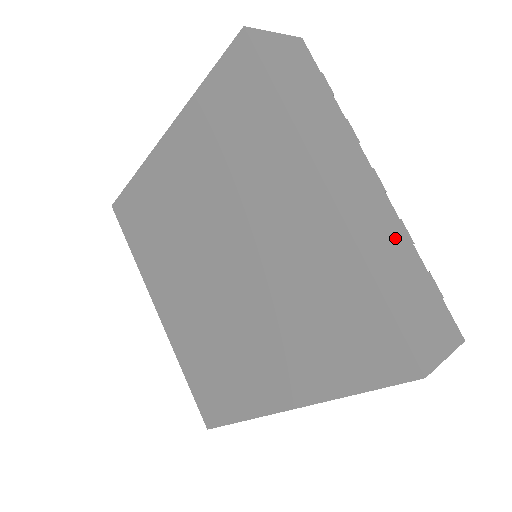
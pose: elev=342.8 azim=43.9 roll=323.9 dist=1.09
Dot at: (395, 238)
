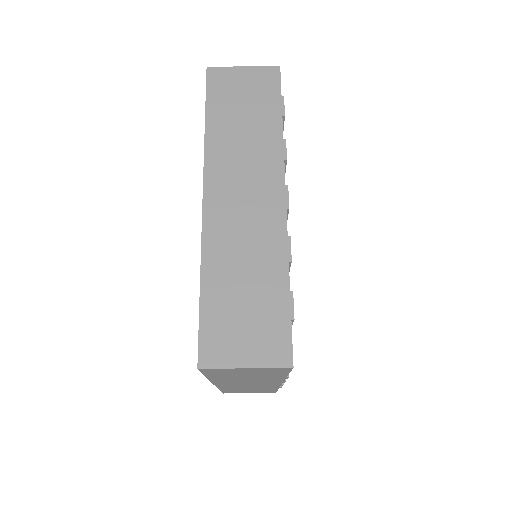
Dot at: (263, 250)
